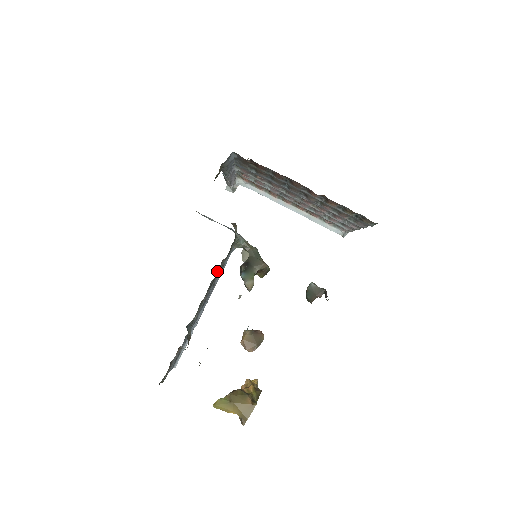
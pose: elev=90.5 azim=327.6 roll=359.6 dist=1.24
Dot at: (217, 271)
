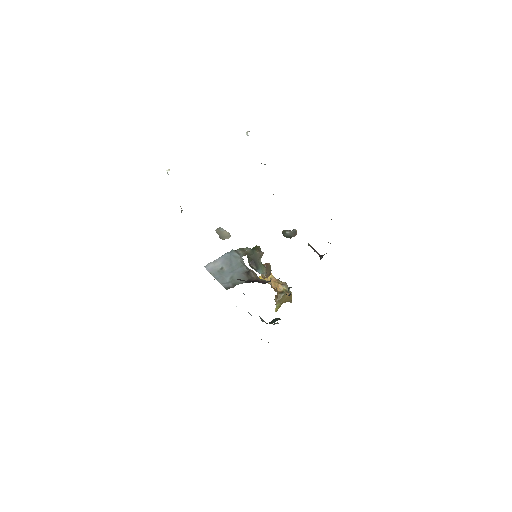
Dot at: occluded
